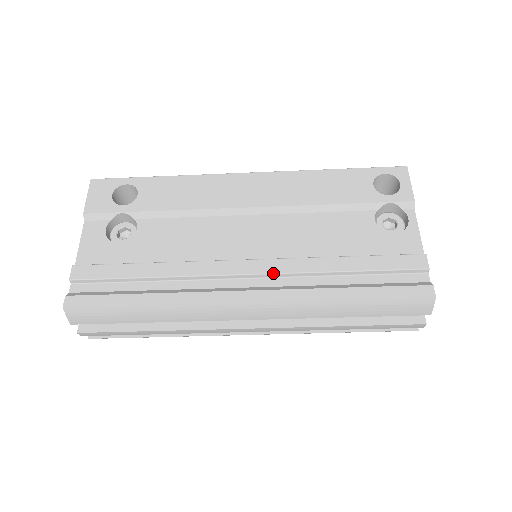
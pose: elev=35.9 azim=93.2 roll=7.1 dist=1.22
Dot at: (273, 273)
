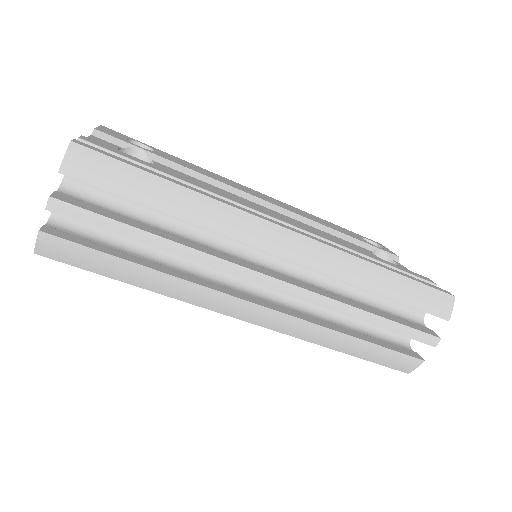
Dot at: (308, 231)
